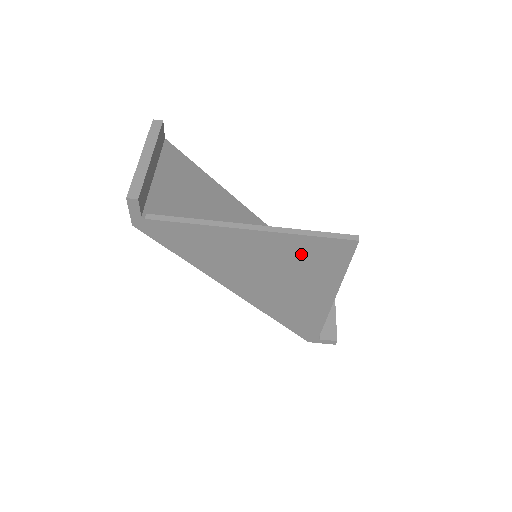
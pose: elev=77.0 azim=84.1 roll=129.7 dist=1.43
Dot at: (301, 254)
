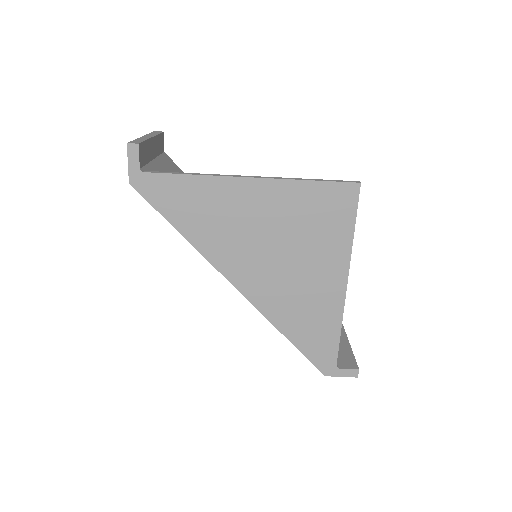
Dot at: (304, 211)
